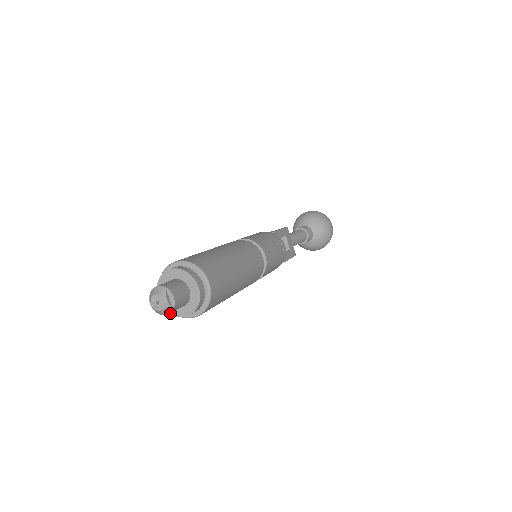
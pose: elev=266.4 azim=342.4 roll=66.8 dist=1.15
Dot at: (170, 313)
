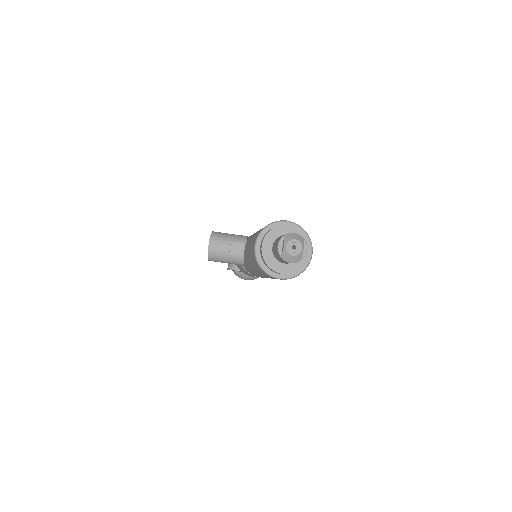
Dot at: (267, 264)
